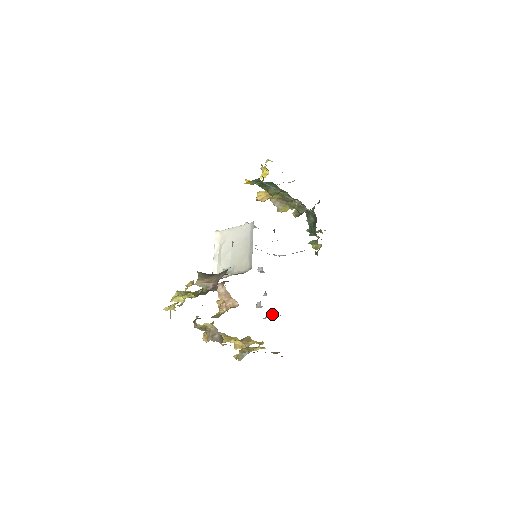
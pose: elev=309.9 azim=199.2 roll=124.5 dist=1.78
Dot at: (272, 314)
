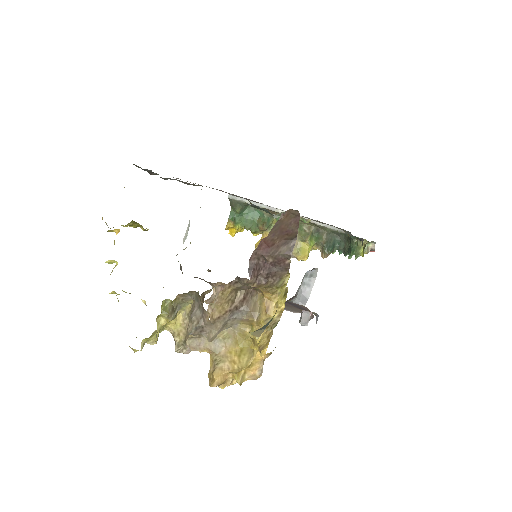
Dot at: (303, 280)
